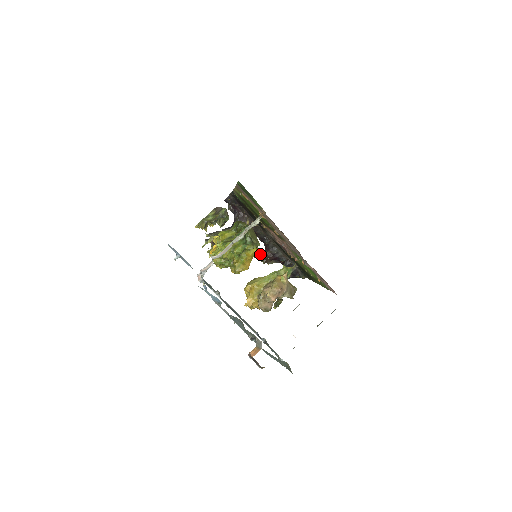
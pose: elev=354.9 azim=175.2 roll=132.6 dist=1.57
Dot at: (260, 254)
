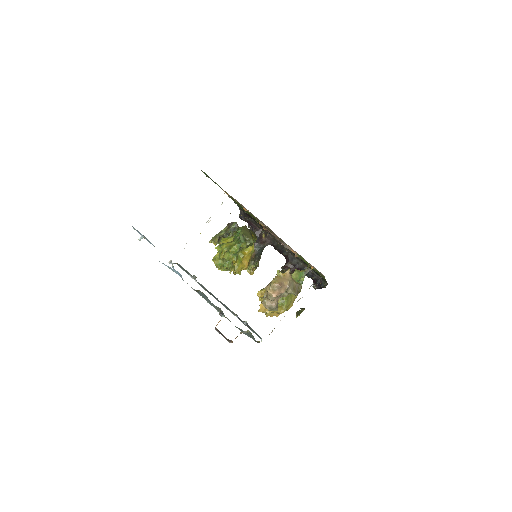
Dot at: occluded
